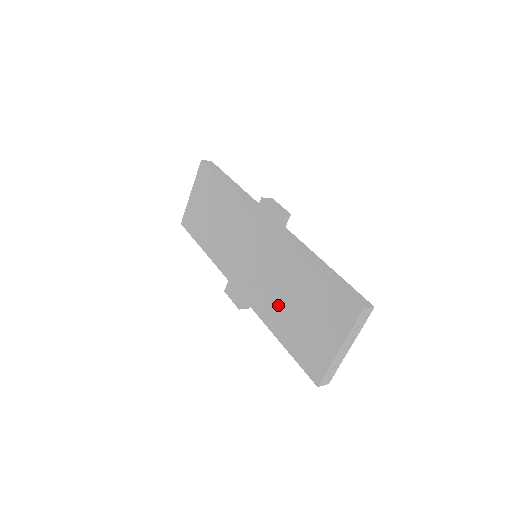
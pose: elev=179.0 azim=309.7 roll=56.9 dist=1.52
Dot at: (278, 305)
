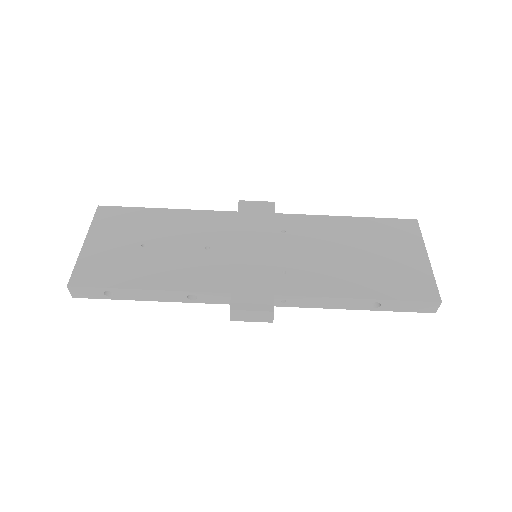
Dot at: (333, 268)
